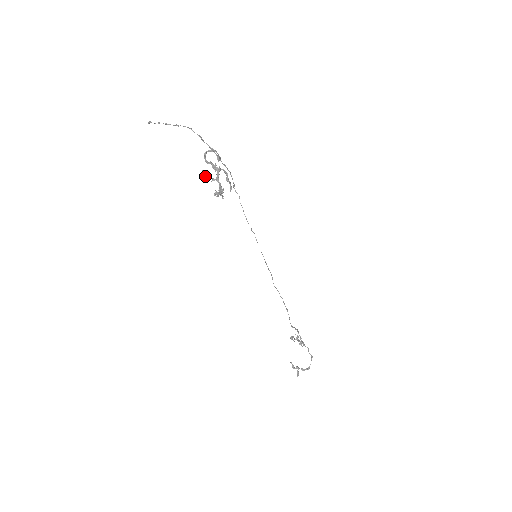
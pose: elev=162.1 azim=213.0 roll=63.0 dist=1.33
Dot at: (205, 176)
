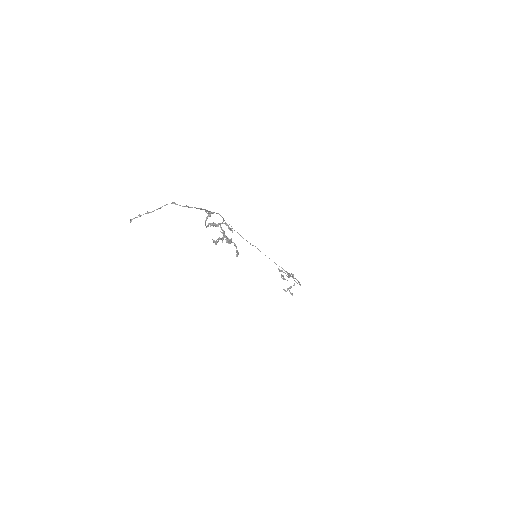
Dot at: occluded
